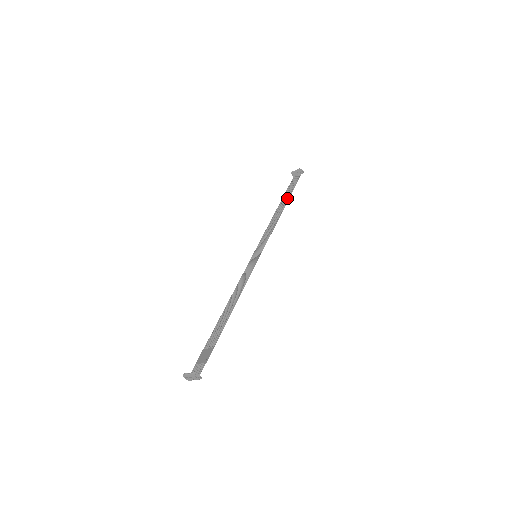
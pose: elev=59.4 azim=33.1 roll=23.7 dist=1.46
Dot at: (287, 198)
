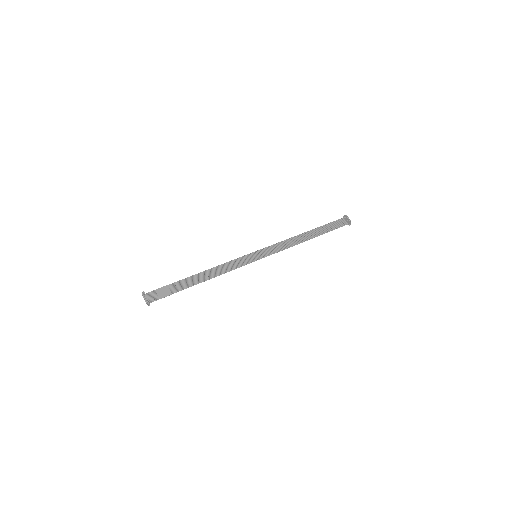
Dot at: (318, 234)
